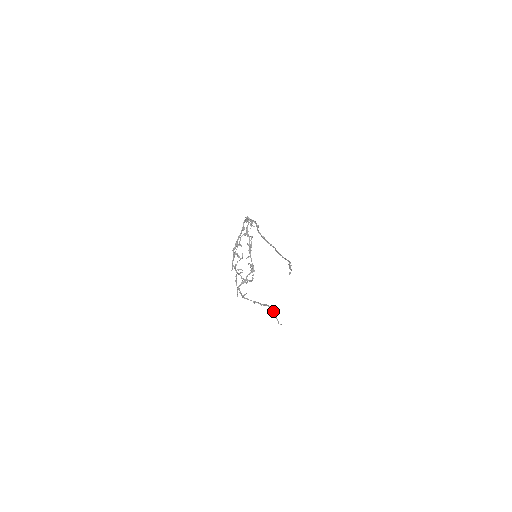
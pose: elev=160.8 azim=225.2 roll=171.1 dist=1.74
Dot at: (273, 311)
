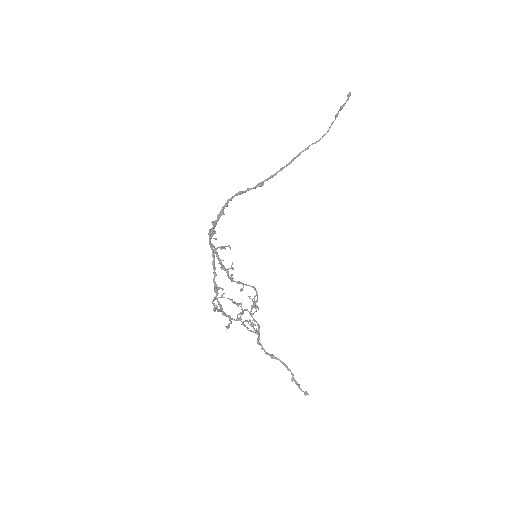
Dot at: (294, 381)
